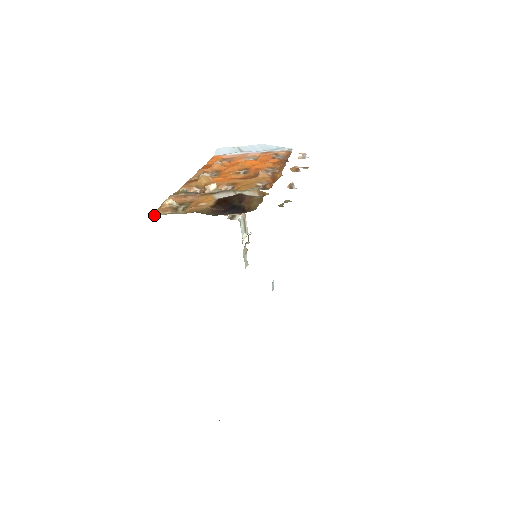
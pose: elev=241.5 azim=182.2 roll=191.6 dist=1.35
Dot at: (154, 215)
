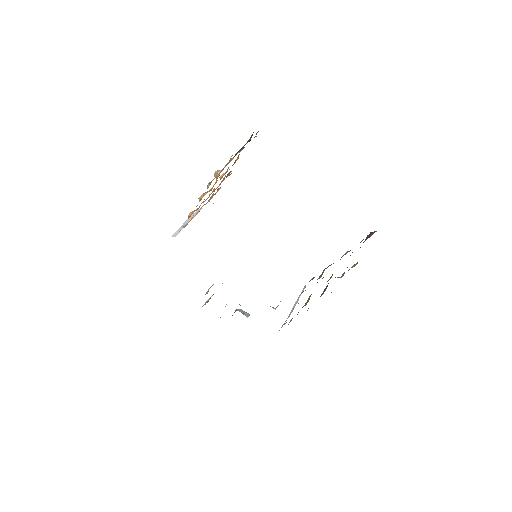
Dot at: occluded
